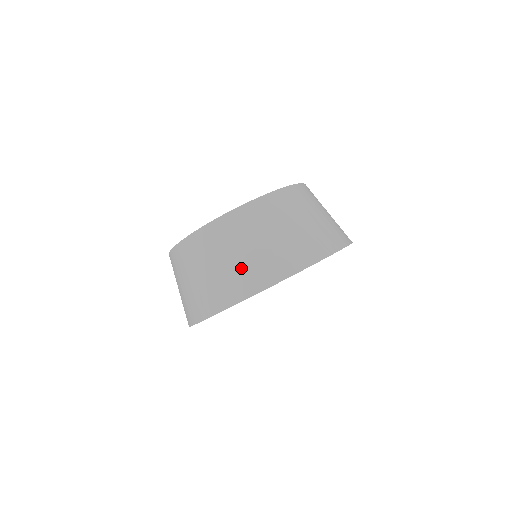
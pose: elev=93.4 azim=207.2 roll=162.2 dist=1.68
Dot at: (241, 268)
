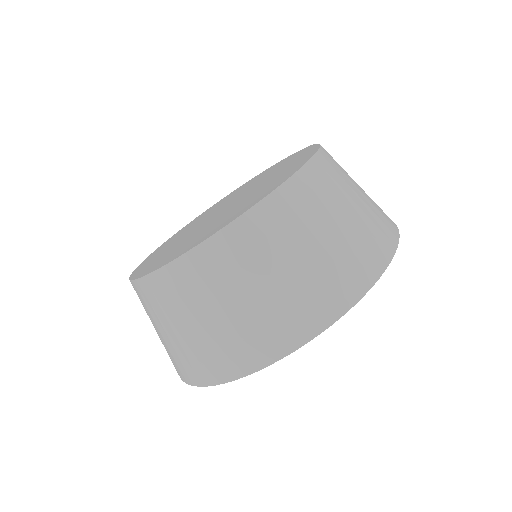
Dot at: (170, 350)
